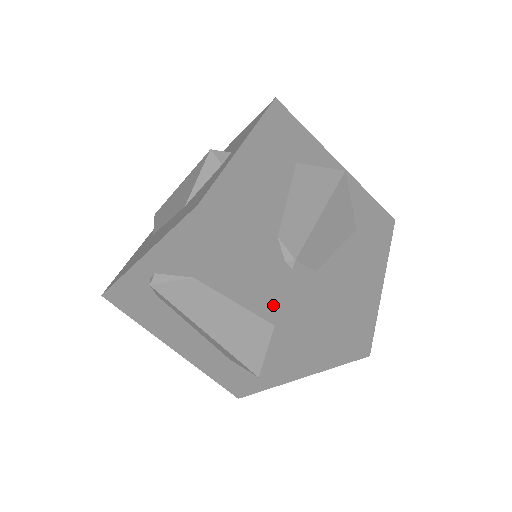
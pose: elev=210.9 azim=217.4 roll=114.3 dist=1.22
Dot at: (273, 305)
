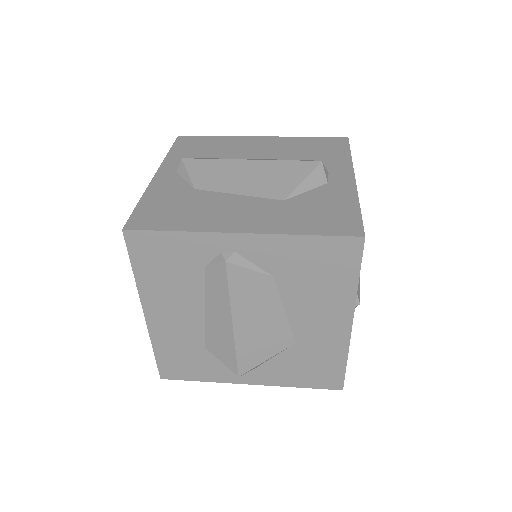
Dot at: (317, 329)
